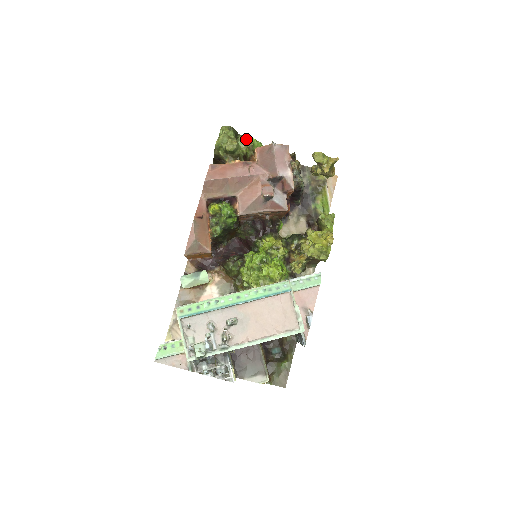
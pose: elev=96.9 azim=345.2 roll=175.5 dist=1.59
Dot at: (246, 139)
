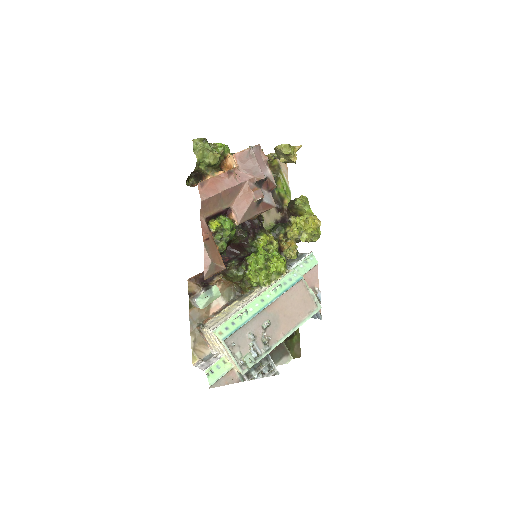
Dot at: (216, 146)
